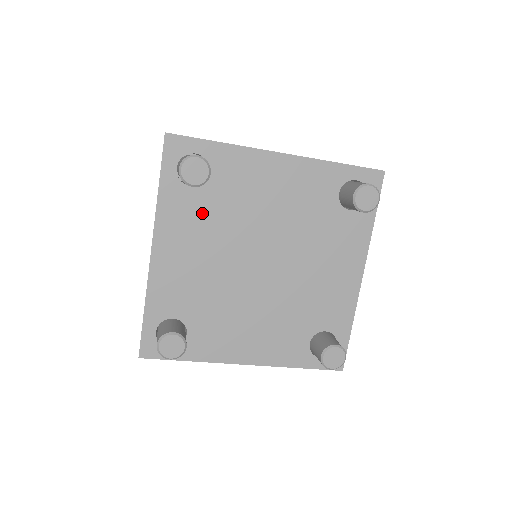
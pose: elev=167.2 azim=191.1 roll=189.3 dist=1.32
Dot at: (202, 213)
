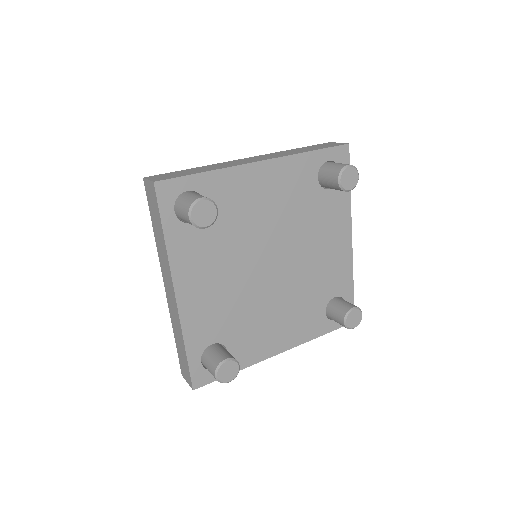
Dot at: (210, 243)
